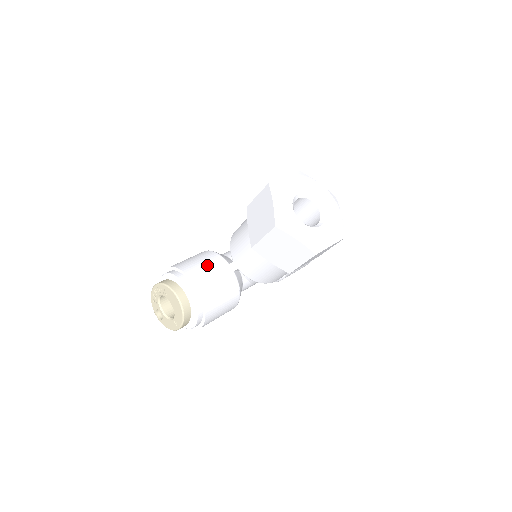
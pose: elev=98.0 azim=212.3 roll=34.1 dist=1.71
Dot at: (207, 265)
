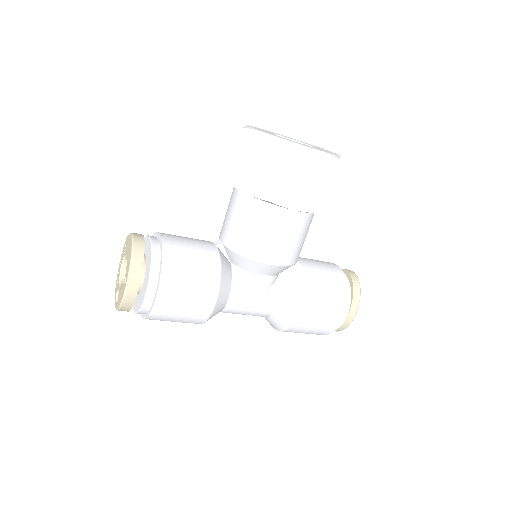
Dot at: occluded
